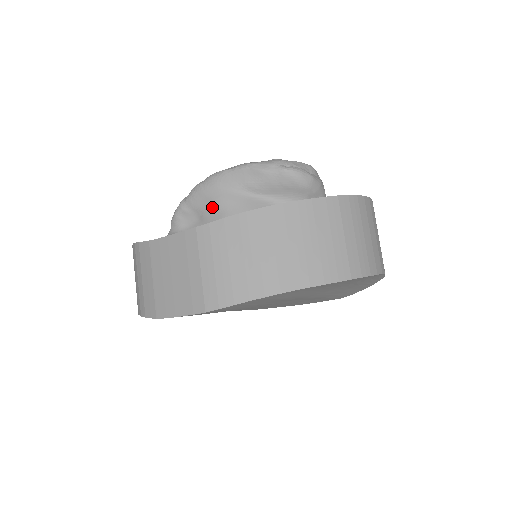
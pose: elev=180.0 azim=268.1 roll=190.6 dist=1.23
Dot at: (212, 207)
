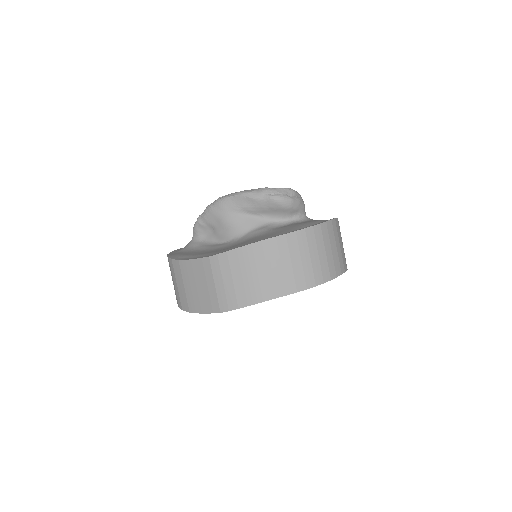
Dot at: (221, 224)
